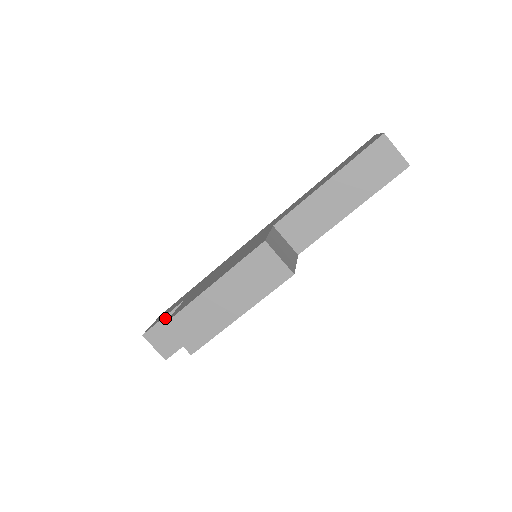
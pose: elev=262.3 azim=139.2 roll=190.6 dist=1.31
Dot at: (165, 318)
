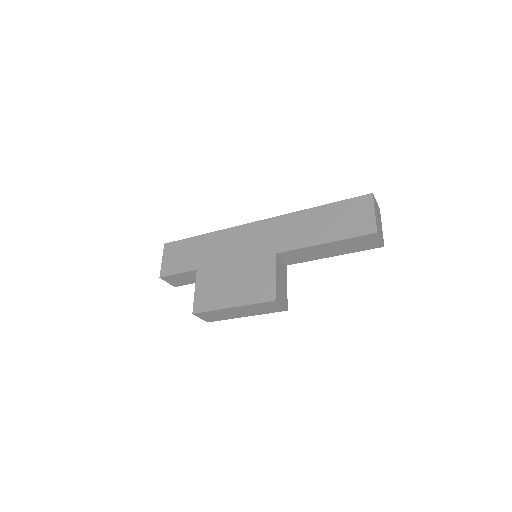
Dot at: (179, 274)
